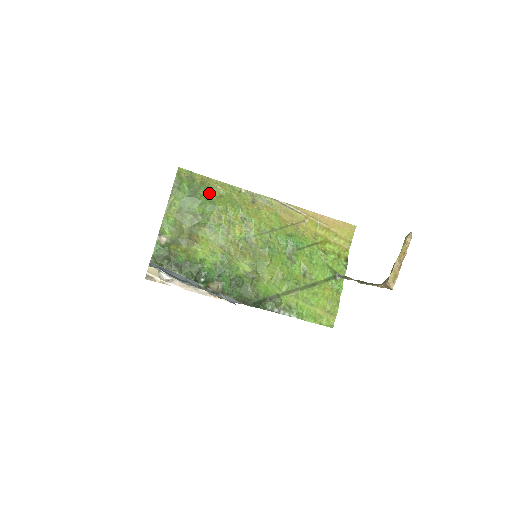
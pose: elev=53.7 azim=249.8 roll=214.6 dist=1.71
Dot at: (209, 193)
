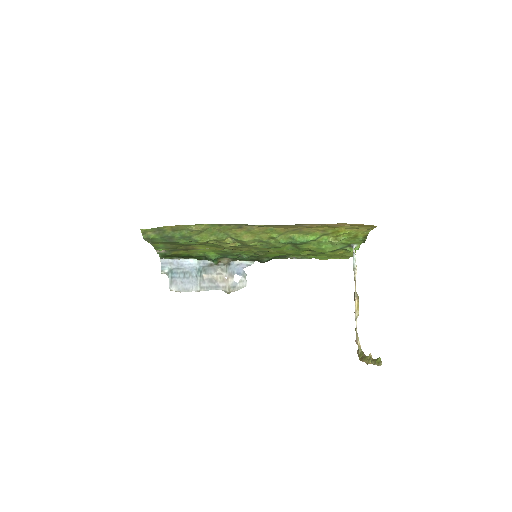
Dot at: (186, 236)
